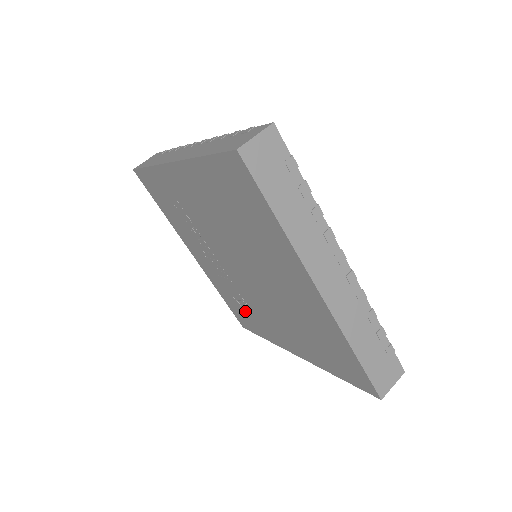
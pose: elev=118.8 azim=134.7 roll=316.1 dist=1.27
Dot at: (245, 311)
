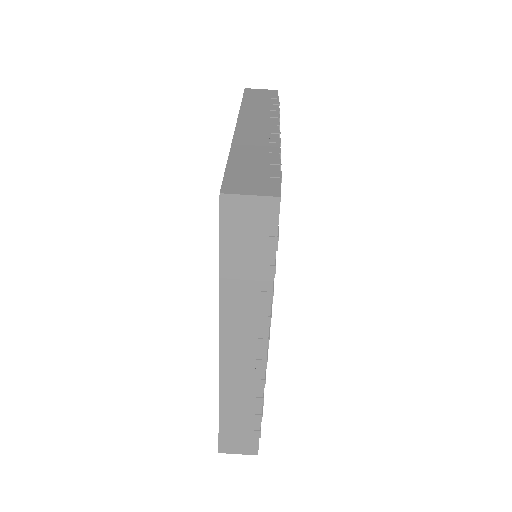
Dot at: occluded
